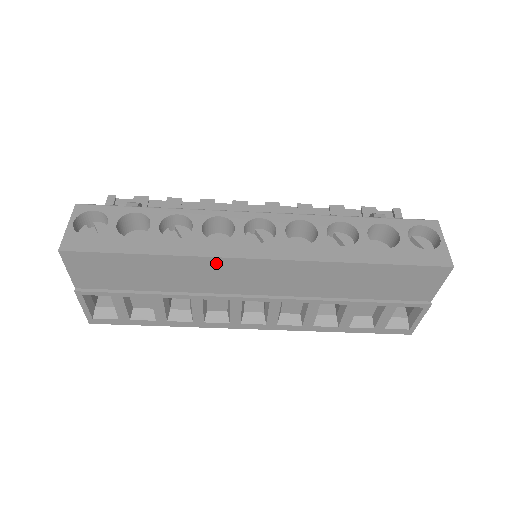
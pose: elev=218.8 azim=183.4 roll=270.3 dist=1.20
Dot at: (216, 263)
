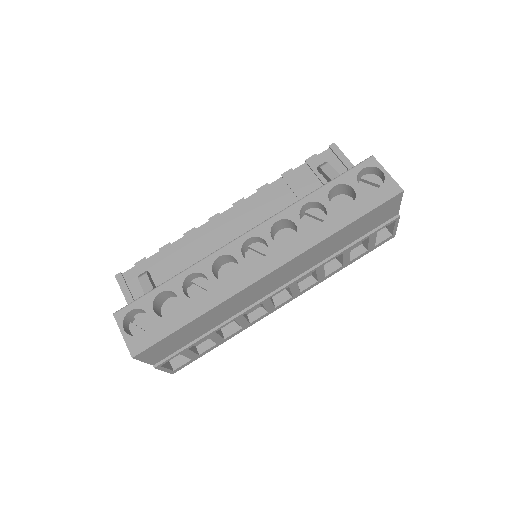
Dot at: (241, 294)
